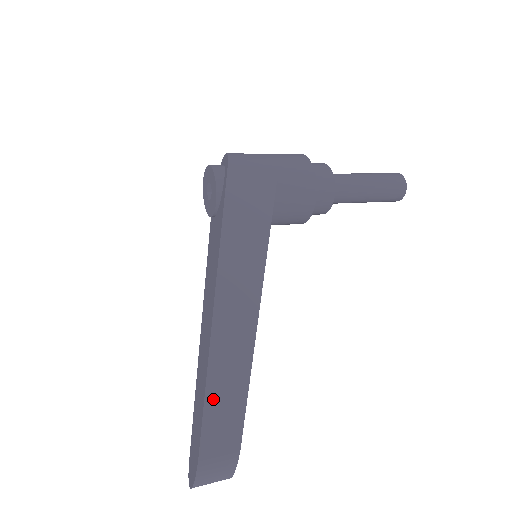
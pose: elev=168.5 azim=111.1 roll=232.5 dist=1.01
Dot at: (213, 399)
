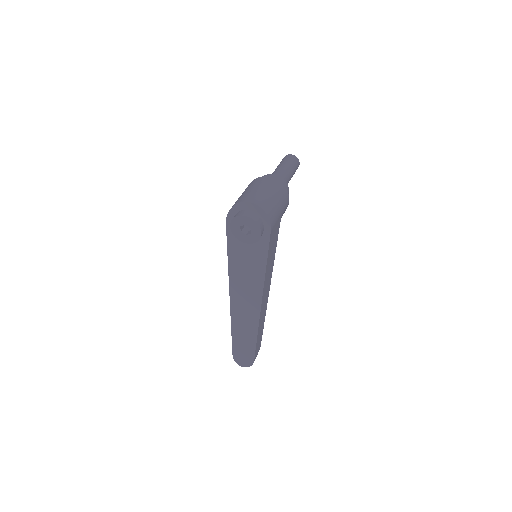
Dot at: (258, 340)
